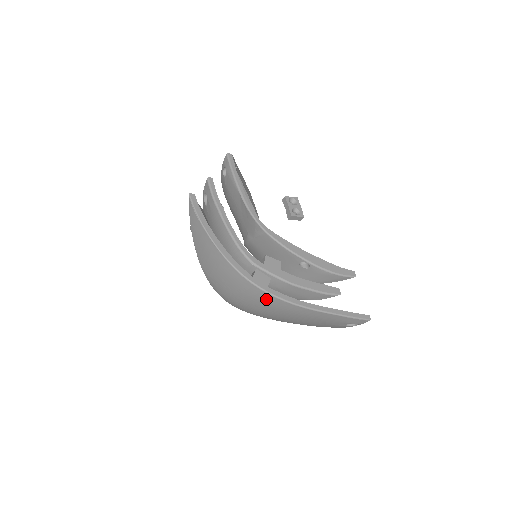
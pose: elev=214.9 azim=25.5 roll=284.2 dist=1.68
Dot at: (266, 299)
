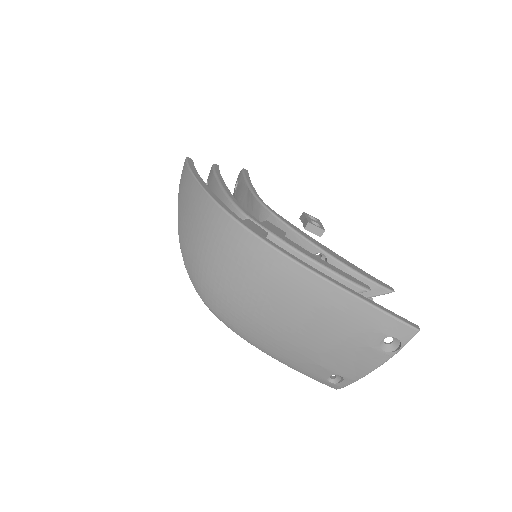
Dot at: (256, 254)
